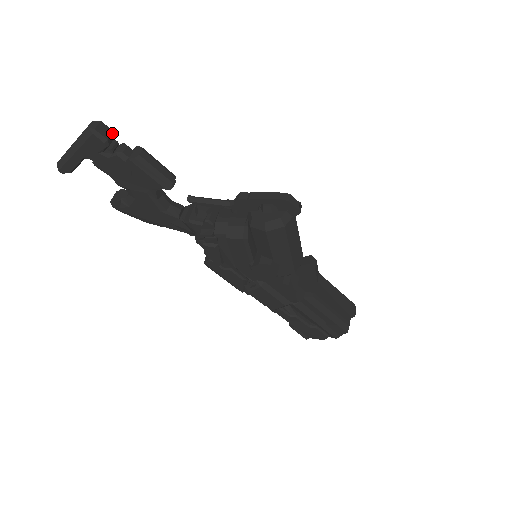
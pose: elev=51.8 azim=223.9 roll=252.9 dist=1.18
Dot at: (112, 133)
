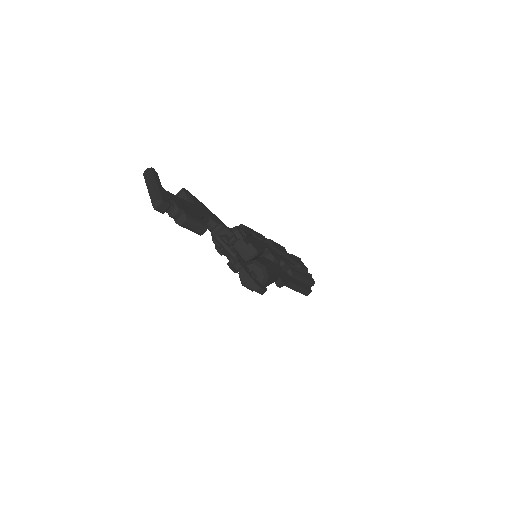
Dot at: (168, 208)
